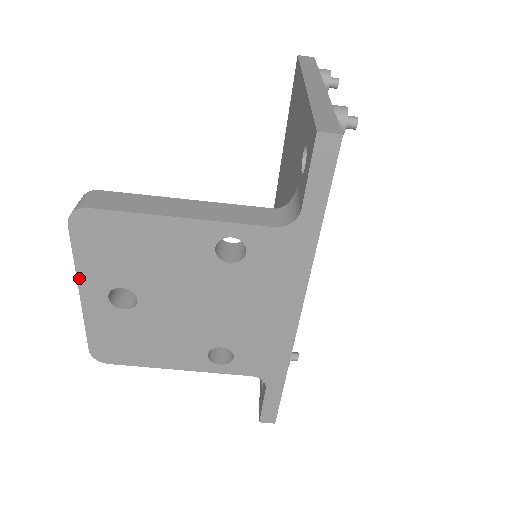
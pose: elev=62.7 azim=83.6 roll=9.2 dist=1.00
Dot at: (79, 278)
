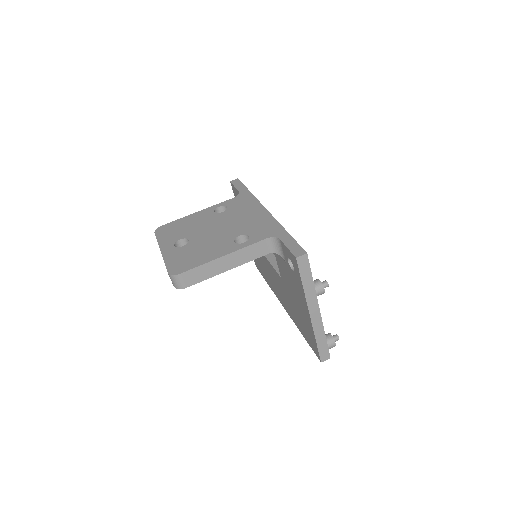
Dot at: (160, 246)
